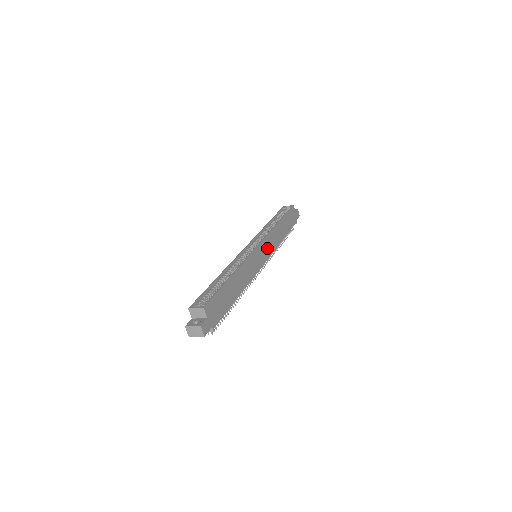
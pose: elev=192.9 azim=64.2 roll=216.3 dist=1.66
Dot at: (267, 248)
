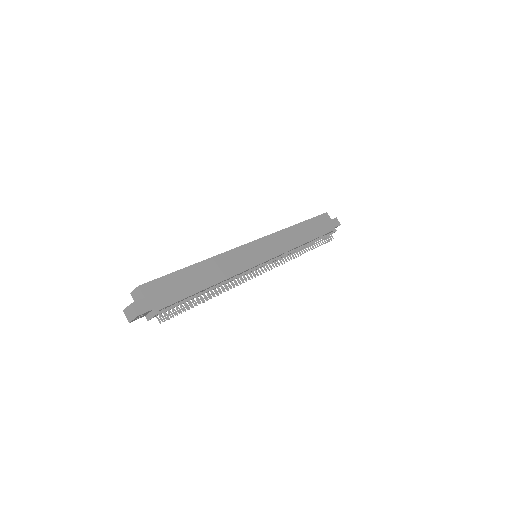
Dot at: (271, 247)
